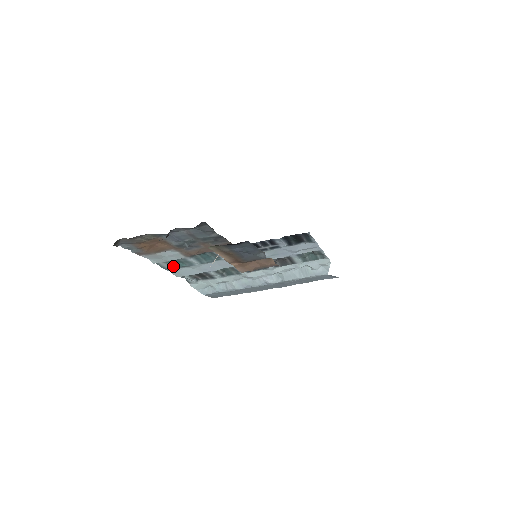
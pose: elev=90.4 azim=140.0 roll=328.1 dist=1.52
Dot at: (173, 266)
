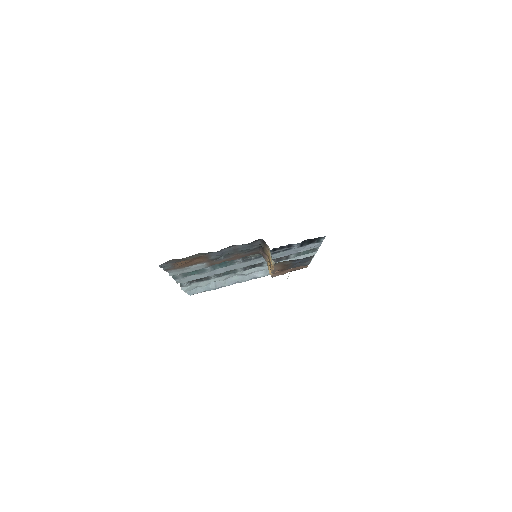
Dot at: (184, 275)
